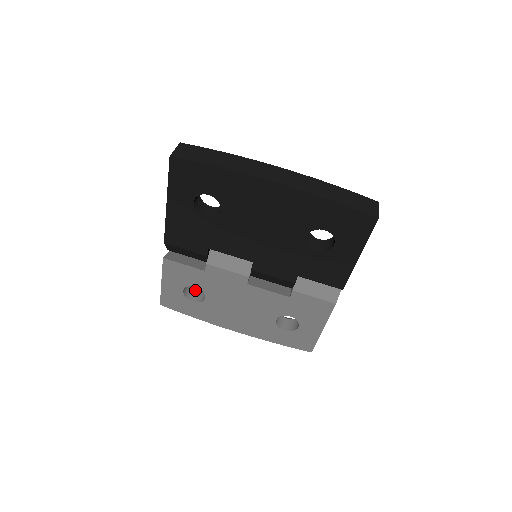
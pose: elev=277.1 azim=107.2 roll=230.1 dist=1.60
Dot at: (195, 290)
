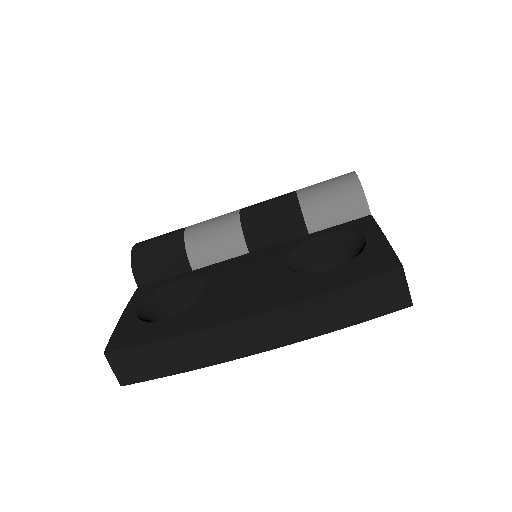
Dot at: occluded
